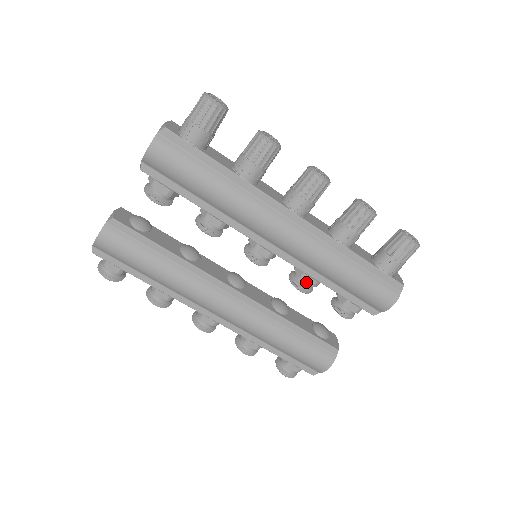
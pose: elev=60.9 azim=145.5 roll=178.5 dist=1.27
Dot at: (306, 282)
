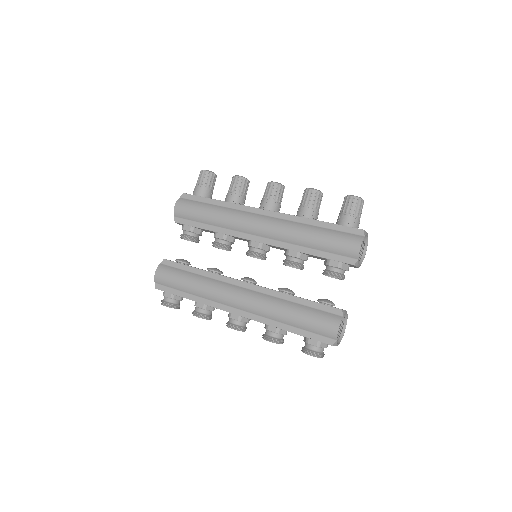
Dot at: (290, 256)
